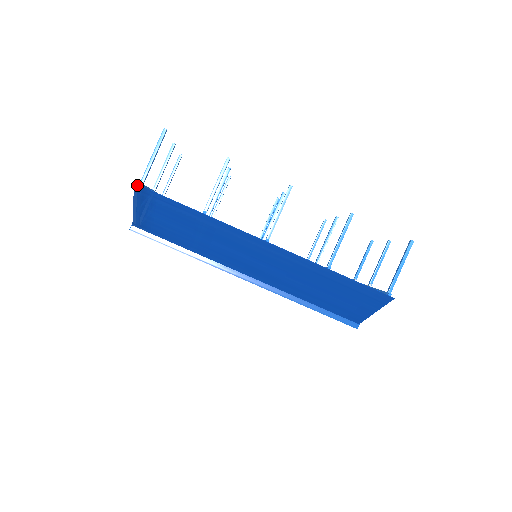
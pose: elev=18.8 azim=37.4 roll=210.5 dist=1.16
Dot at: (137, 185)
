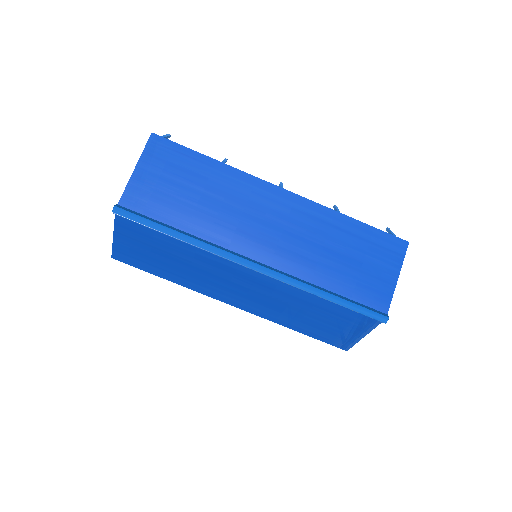
Dot at: (154, 135)
